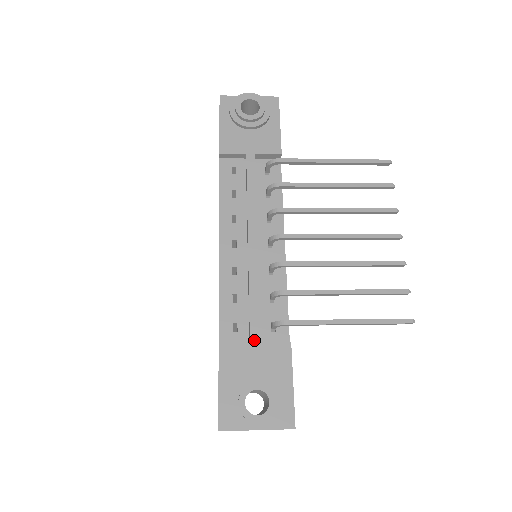
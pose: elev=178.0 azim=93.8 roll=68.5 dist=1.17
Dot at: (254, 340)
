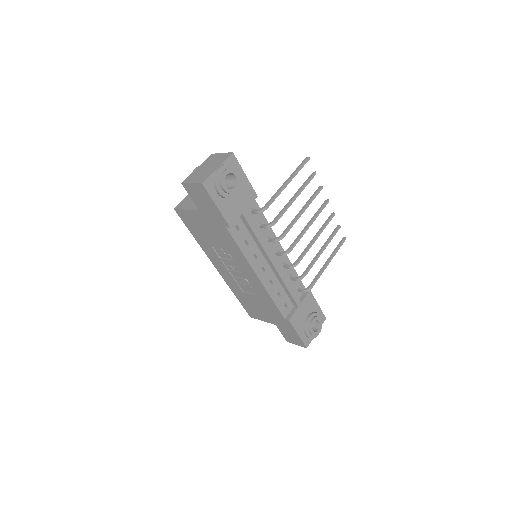
Dot at: (299, 305)
